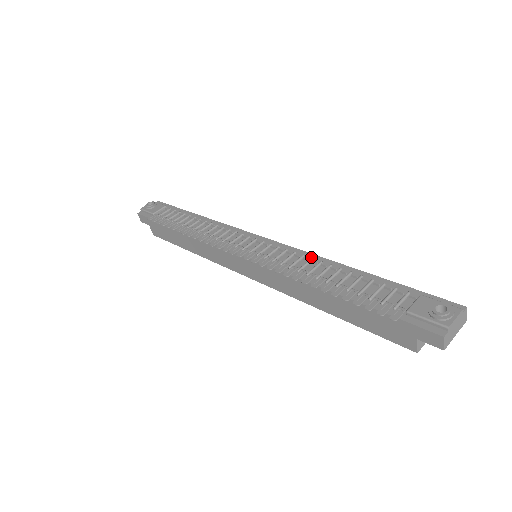
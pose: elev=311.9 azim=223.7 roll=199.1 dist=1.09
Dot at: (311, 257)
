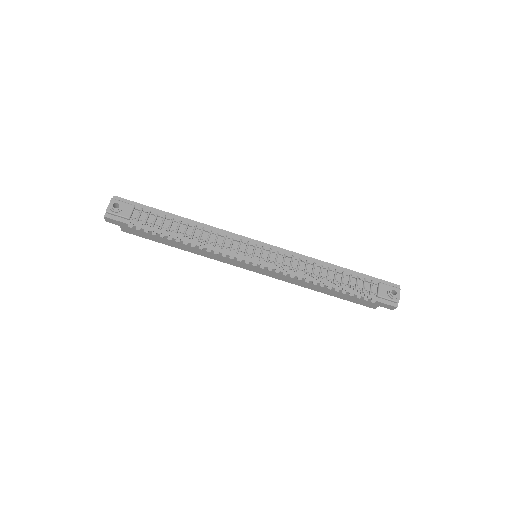
Dot at: (305, 259)
